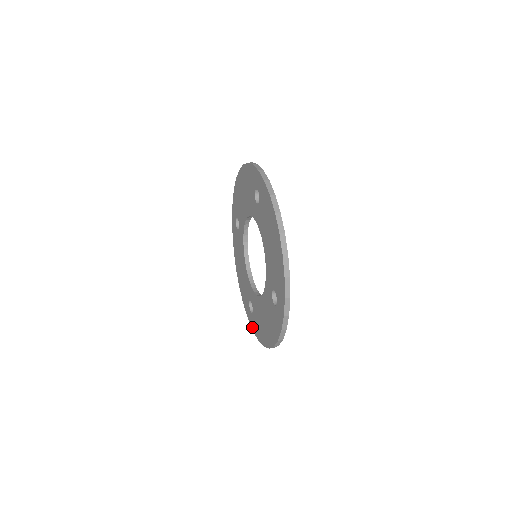
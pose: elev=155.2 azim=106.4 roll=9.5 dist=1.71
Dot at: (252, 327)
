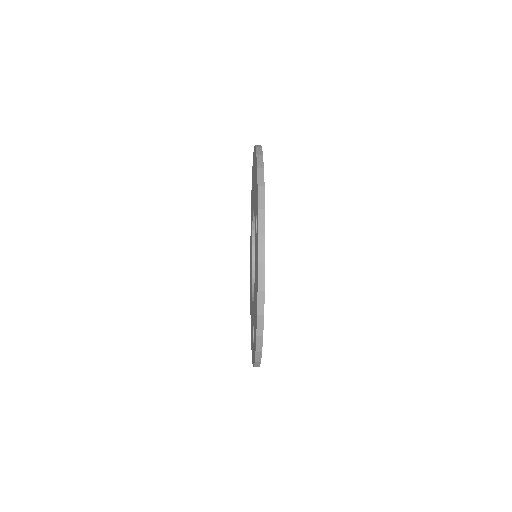
Dot at: occluded
